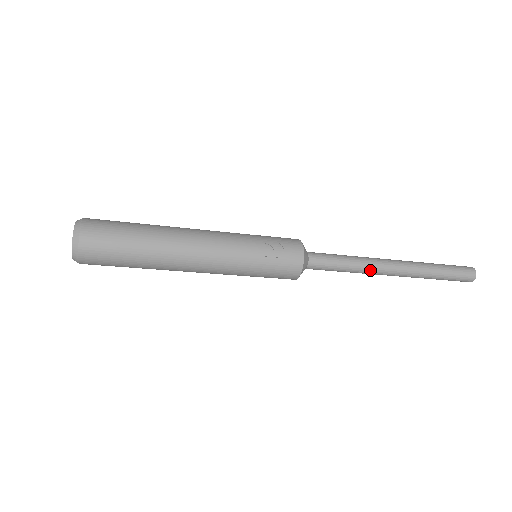
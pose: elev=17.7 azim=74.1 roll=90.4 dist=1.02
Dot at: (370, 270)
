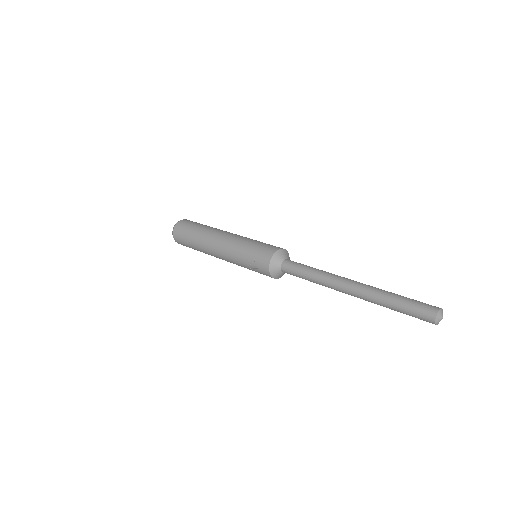
Dot at: (328, 287)
